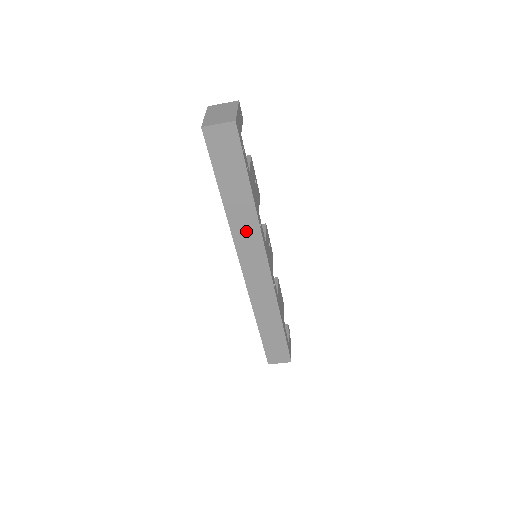
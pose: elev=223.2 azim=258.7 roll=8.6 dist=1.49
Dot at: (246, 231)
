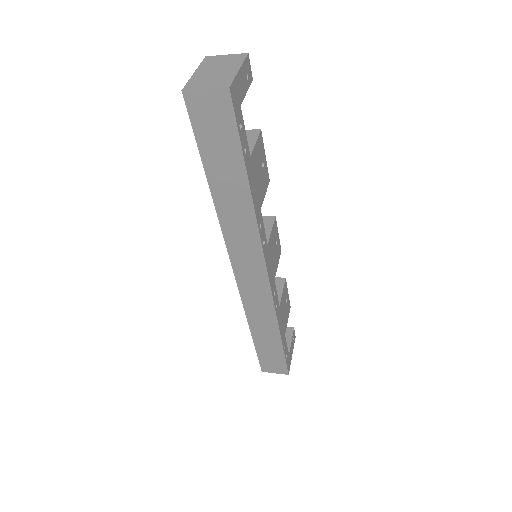
Dot at: (240, 230)
